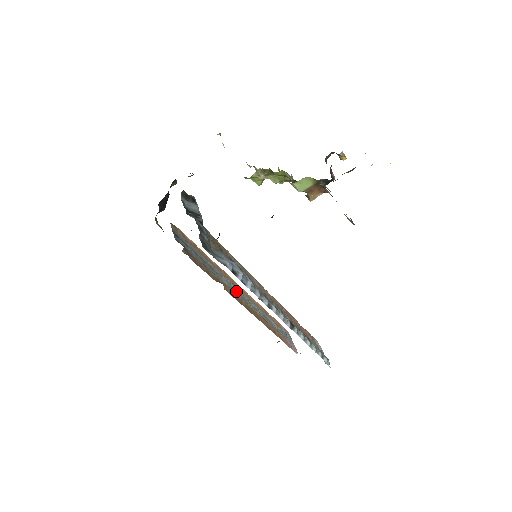
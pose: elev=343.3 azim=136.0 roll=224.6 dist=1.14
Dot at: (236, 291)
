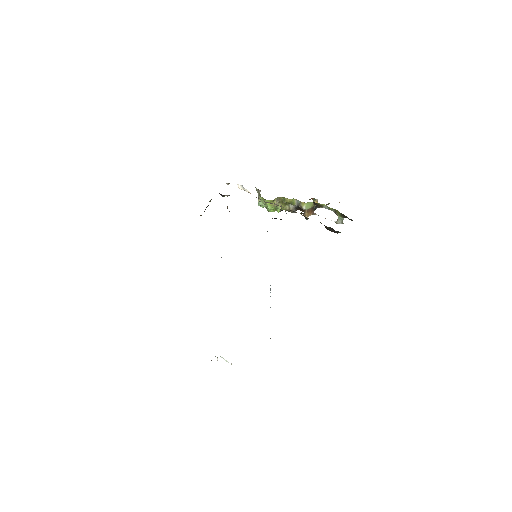
Dot at: occluded
